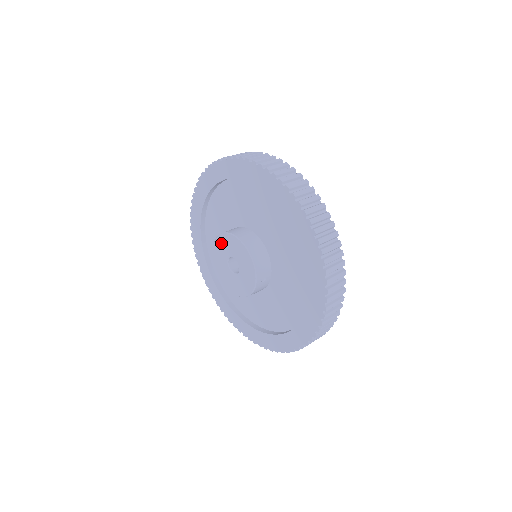
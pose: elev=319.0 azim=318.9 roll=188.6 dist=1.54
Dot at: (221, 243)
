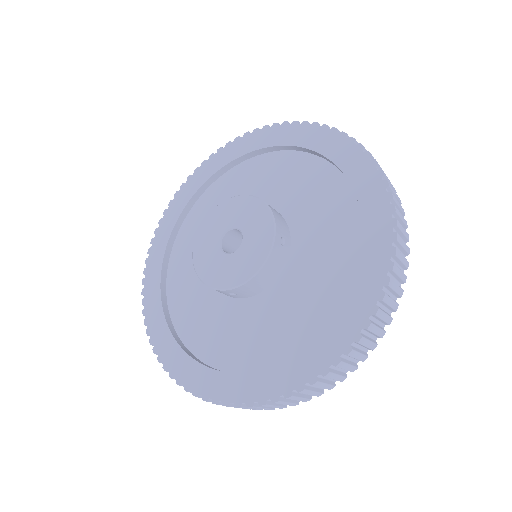
Dot at: (210, 224)
